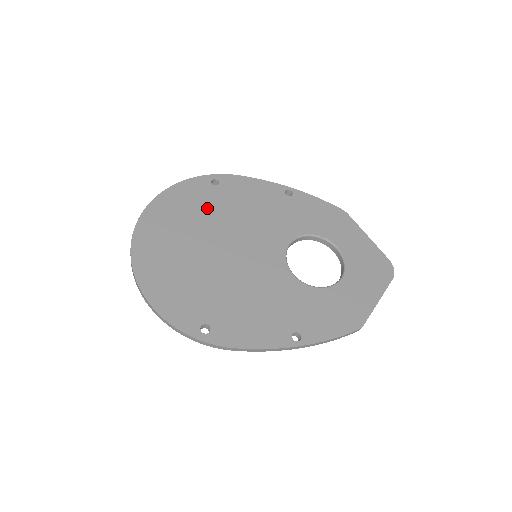
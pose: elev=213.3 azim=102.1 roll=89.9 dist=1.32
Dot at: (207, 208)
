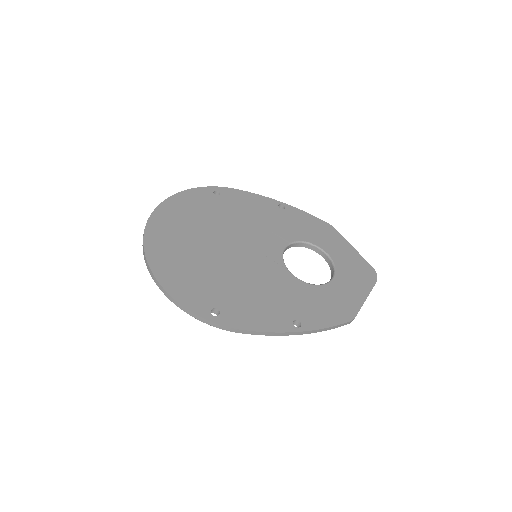
Dot at: (211, 213)
